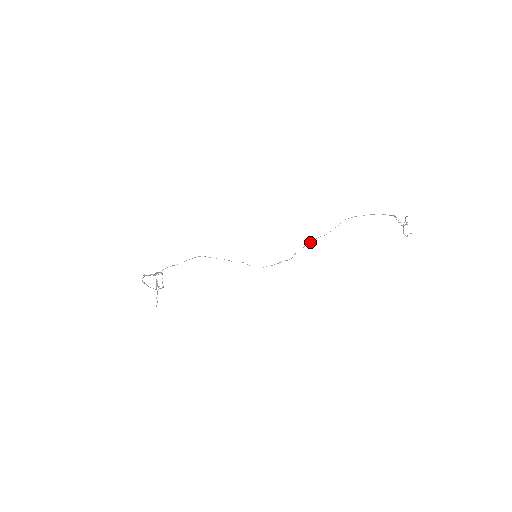
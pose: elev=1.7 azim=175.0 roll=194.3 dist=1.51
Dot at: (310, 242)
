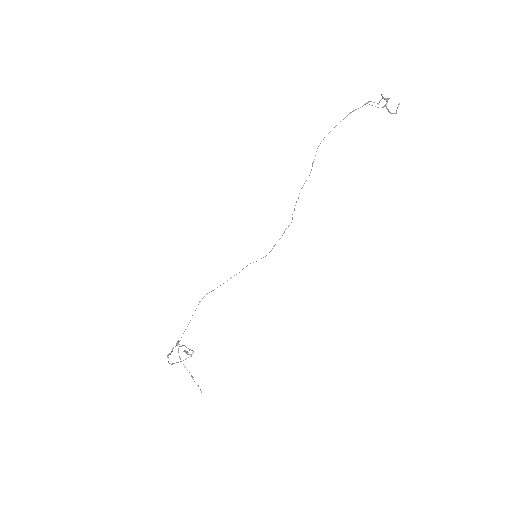
Dot at: occluded
